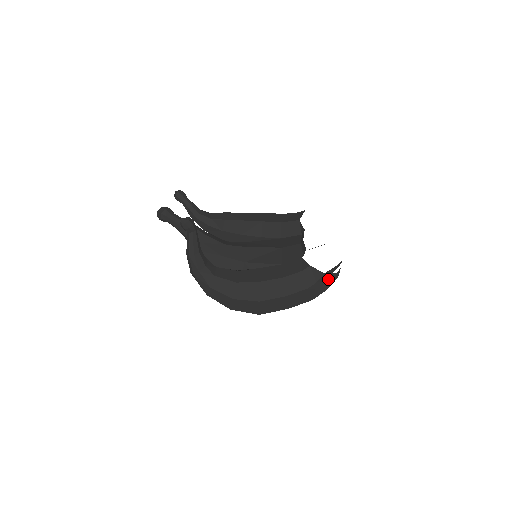
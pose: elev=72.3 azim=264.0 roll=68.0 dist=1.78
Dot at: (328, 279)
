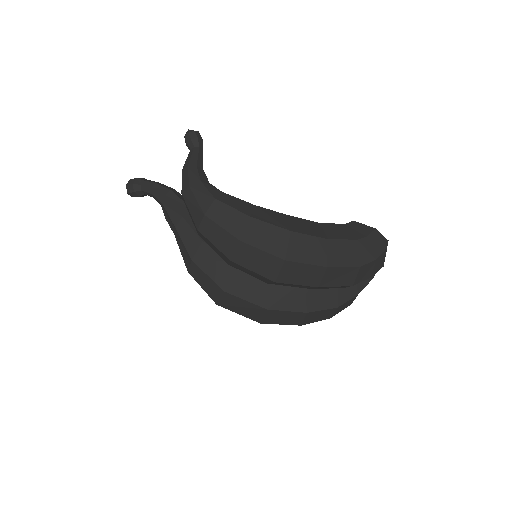
Dot at: (379, 242)
